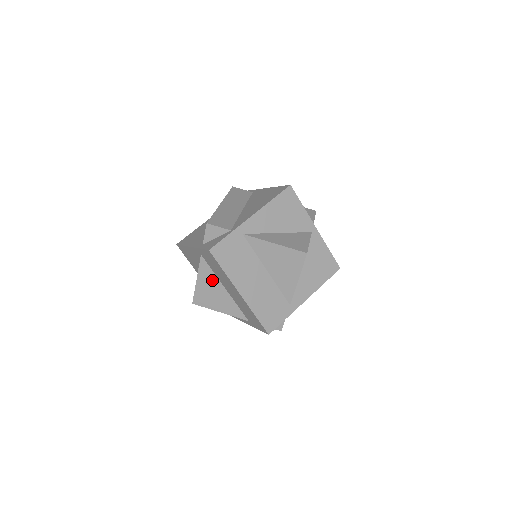
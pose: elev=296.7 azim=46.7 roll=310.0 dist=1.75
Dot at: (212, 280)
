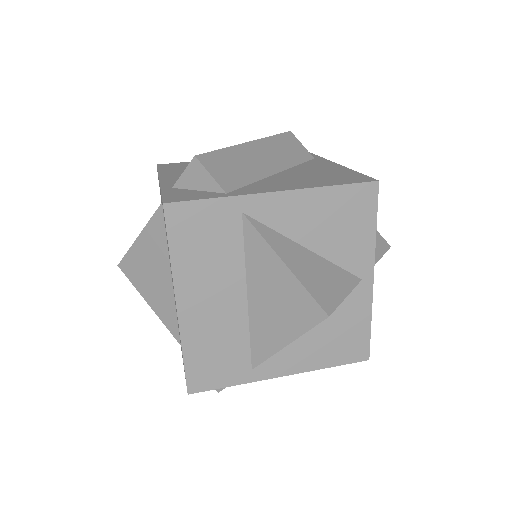
Dot at: (160, 252)
